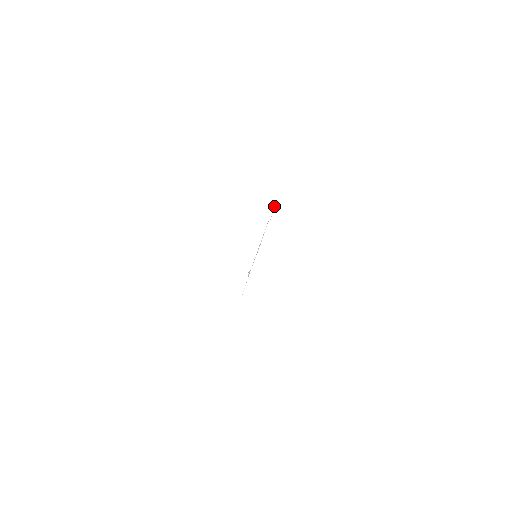
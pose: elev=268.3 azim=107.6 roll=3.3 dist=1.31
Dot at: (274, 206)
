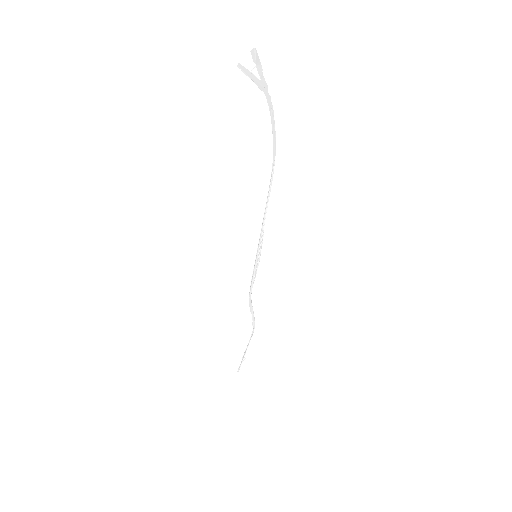
Dot at: (265, 93)
